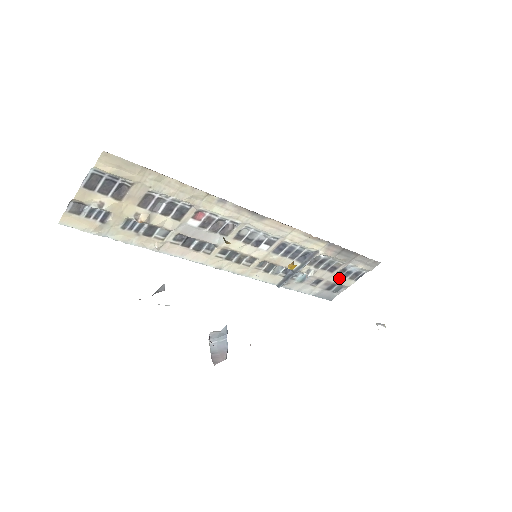
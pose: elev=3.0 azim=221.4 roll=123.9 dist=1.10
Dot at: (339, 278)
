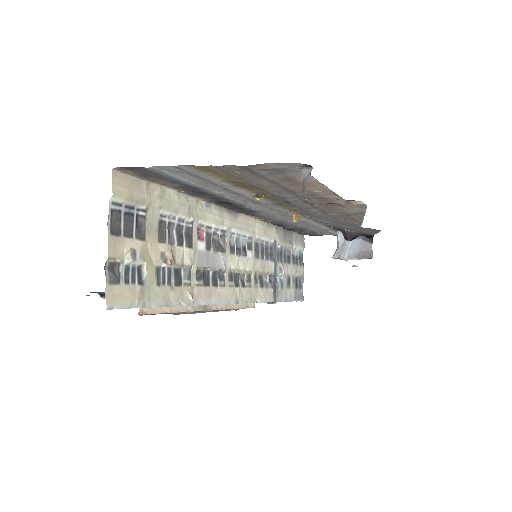
Dot at: (295, 269)
